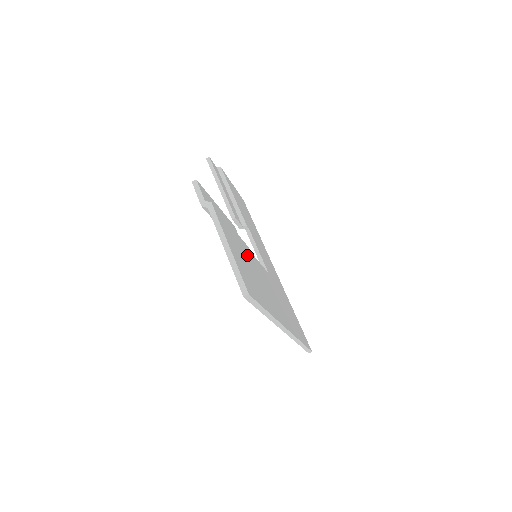
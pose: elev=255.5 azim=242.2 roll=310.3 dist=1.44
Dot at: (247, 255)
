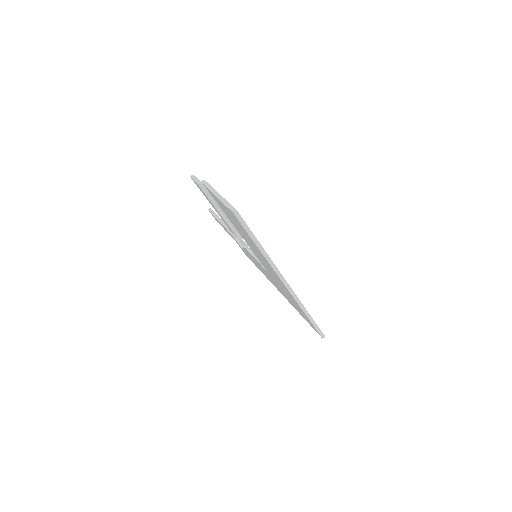
Dot at: occluded
